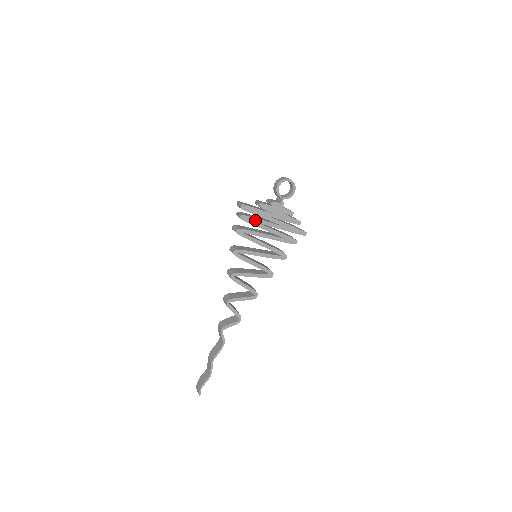
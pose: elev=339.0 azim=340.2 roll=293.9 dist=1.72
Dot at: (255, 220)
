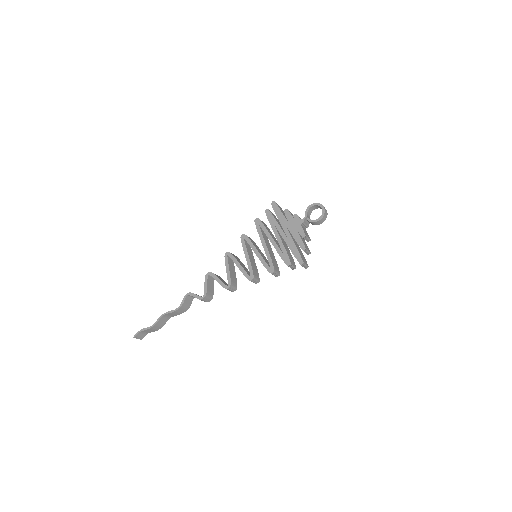
Dot at: (274, 220)
